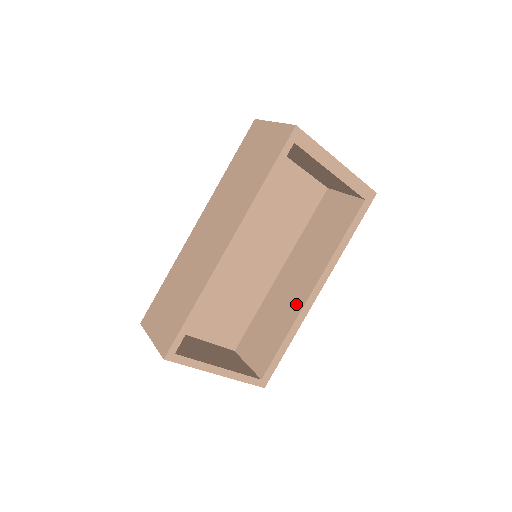
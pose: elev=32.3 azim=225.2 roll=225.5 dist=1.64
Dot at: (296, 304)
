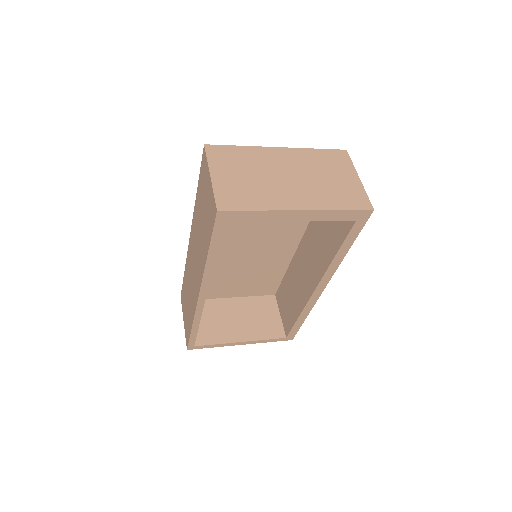
Dot at: (305, 292)
